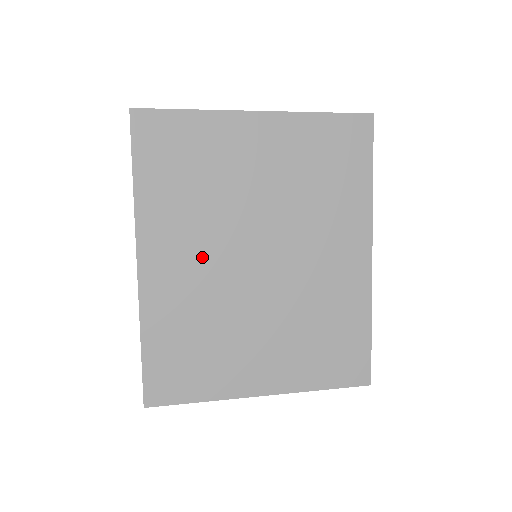
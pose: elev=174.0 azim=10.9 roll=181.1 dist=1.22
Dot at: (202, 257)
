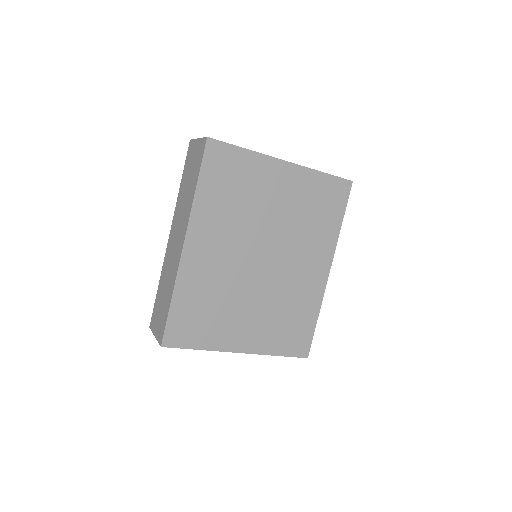
Dot at: (227, 250)
